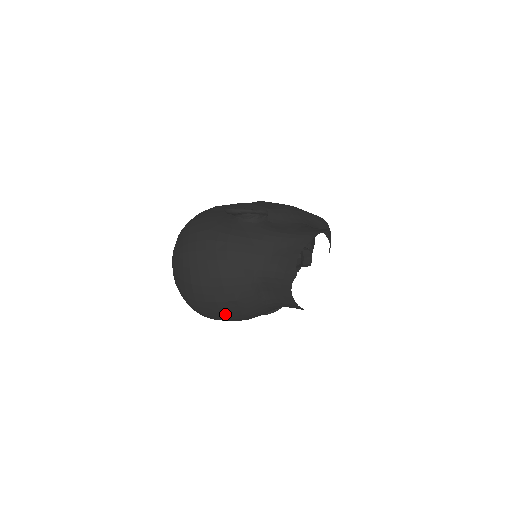
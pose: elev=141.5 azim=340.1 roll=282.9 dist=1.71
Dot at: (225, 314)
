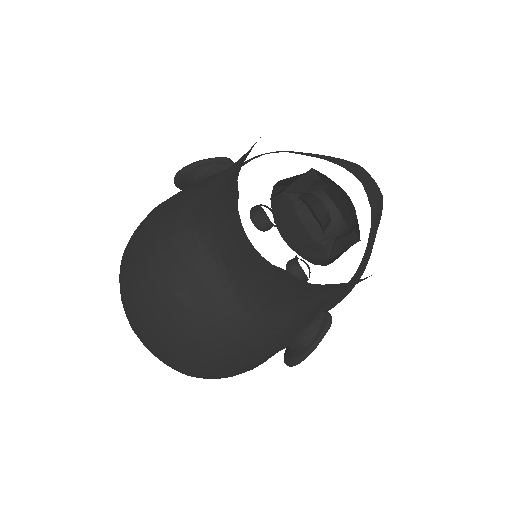
Dot at: (178, 338)
